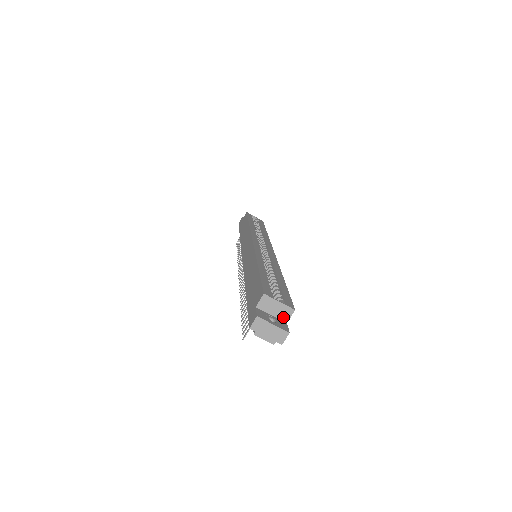
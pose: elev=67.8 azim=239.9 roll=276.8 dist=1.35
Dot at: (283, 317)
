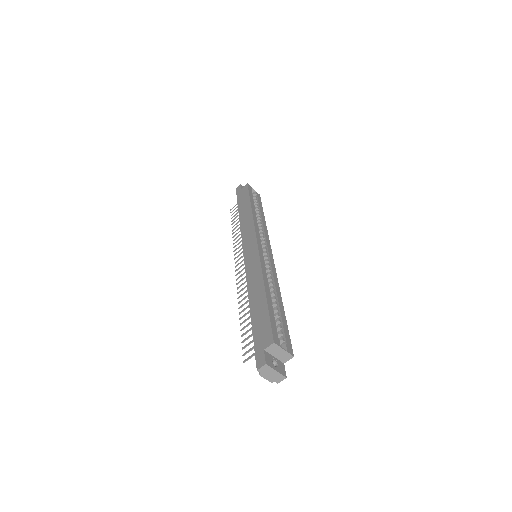
Dot at: (283, 359)
